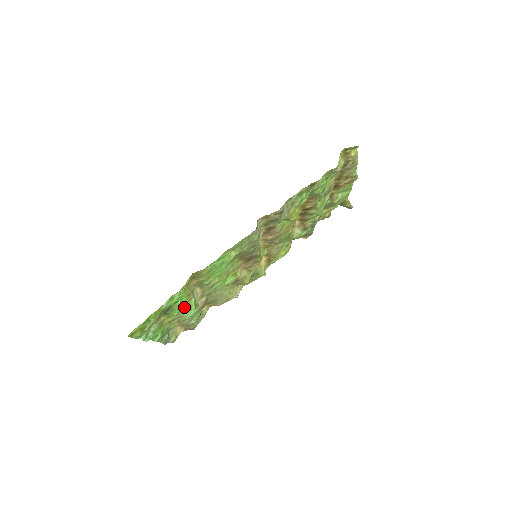
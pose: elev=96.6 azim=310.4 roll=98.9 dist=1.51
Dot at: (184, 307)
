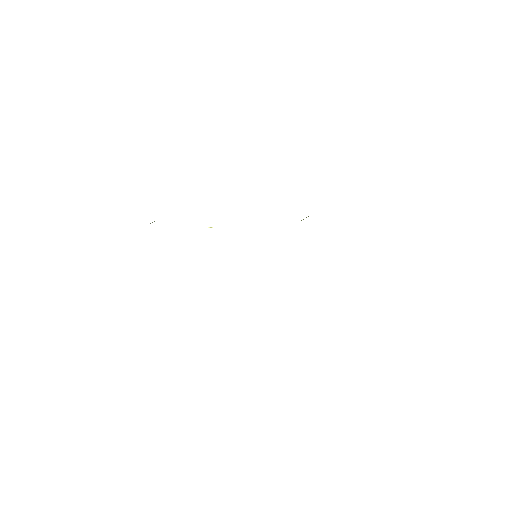
Dot at: occluded
